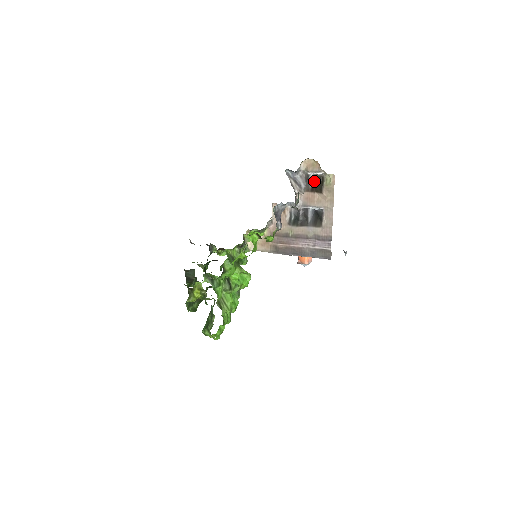
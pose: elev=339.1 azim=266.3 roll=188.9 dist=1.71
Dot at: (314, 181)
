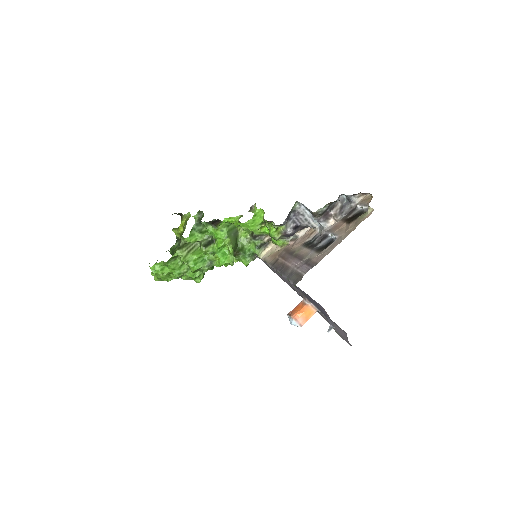
Dot at: (356, 215)
